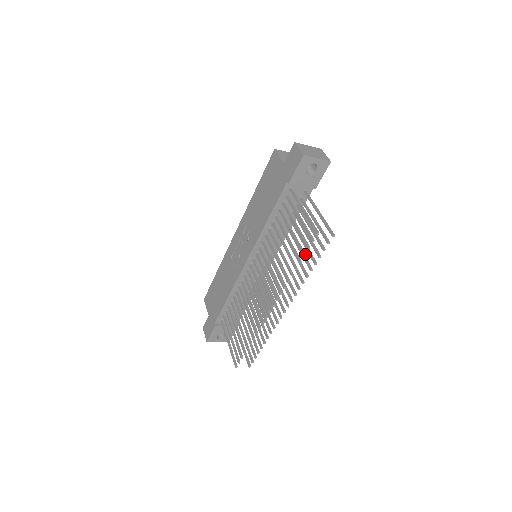
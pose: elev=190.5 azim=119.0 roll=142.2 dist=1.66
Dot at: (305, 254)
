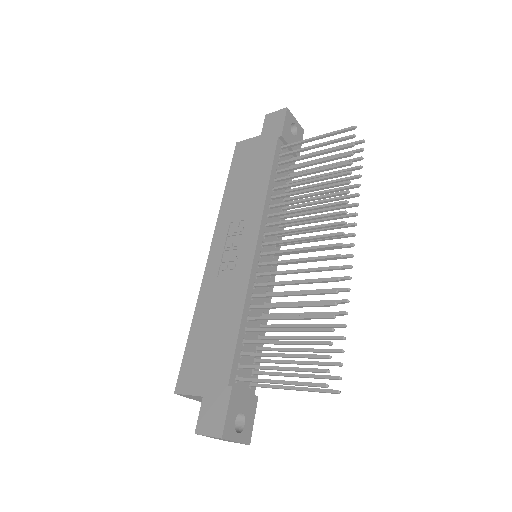
Dot at: (352, 153)
